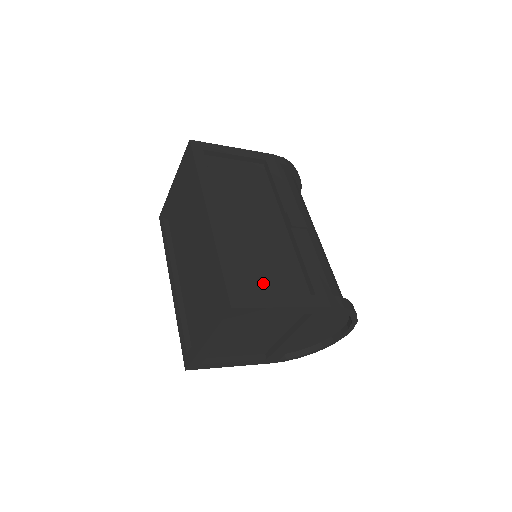
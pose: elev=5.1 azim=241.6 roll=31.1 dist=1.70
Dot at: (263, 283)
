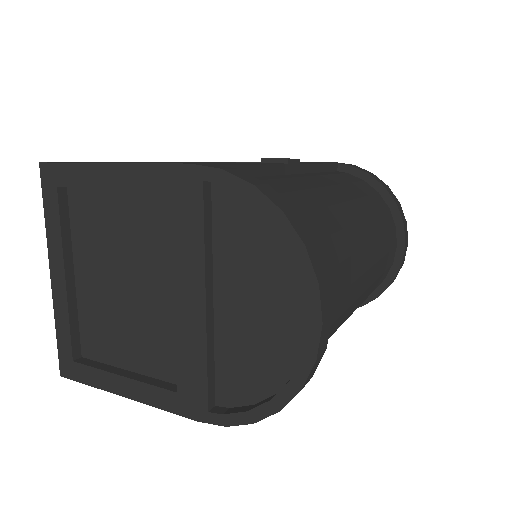
Dot at: occluded
